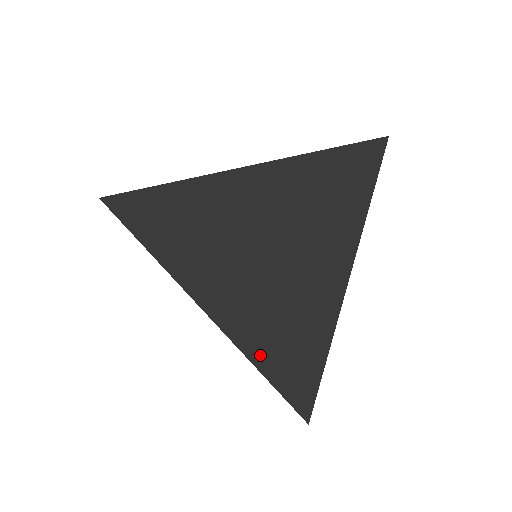
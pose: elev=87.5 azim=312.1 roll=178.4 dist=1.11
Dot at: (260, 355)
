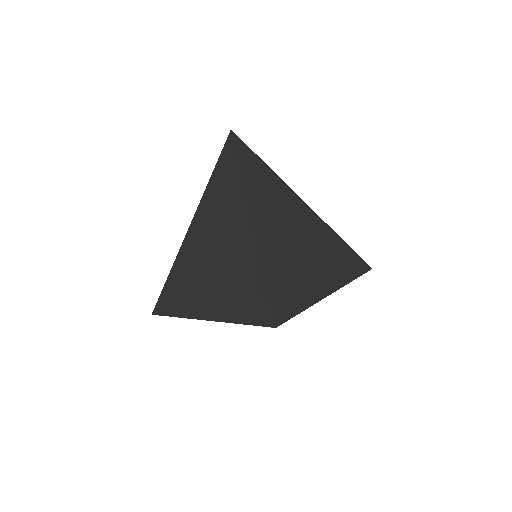
Dot at: (347, 276)
